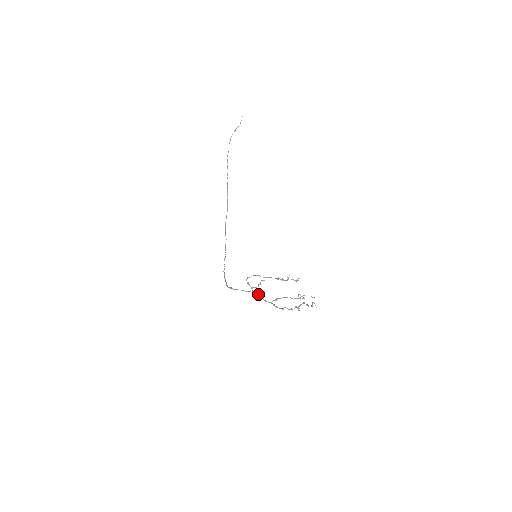
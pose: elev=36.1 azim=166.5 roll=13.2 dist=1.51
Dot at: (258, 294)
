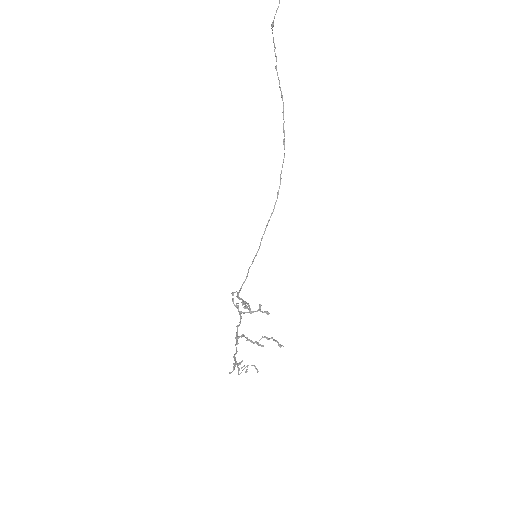
Dot at: (240, 317)
